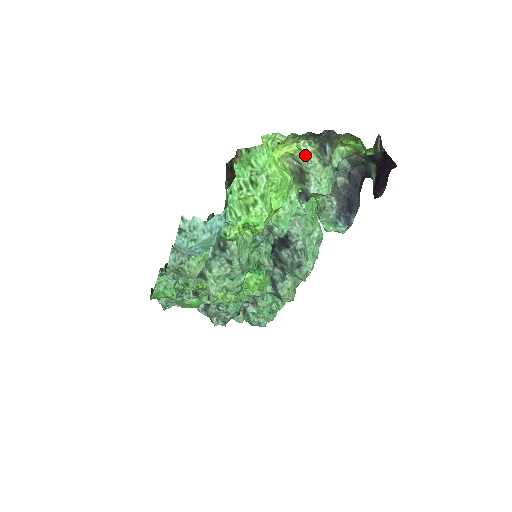
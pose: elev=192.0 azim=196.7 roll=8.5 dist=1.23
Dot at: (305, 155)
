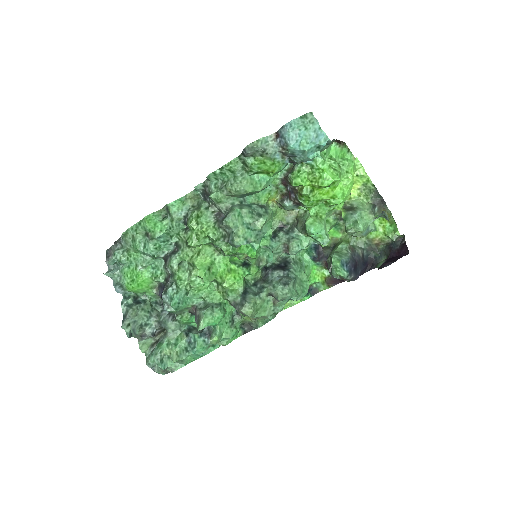
Dot at: (361, 201)
